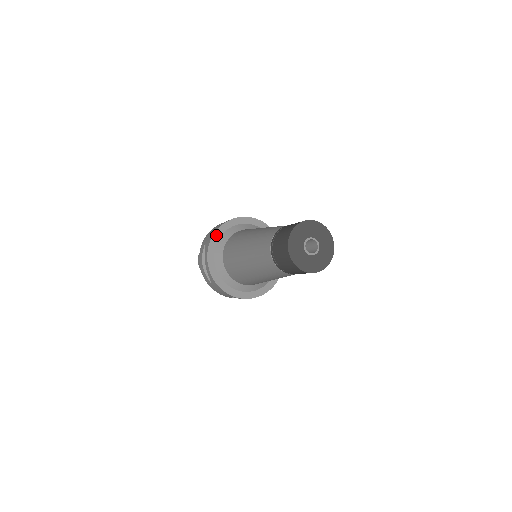
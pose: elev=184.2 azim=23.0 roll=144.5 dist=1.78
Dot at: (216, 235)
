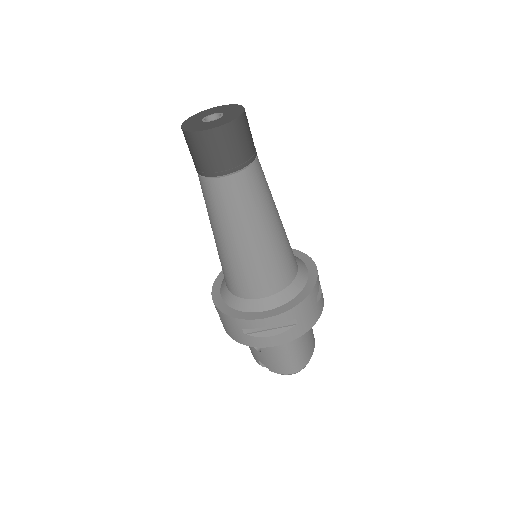
Dot at: occluded
